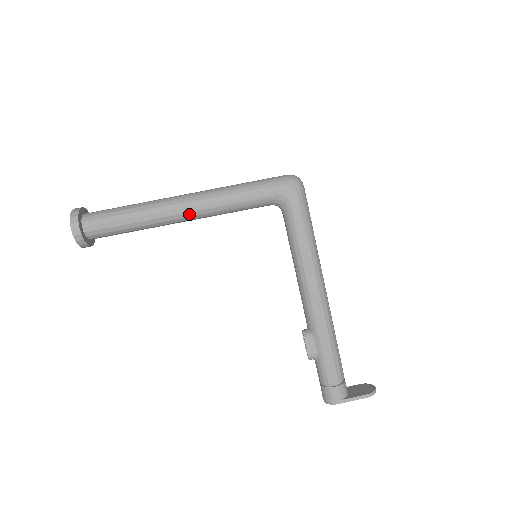
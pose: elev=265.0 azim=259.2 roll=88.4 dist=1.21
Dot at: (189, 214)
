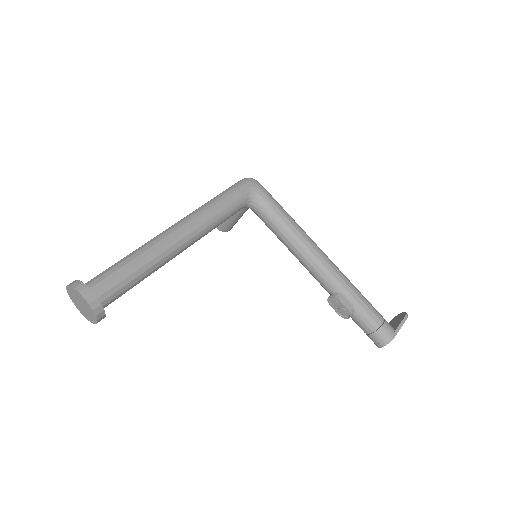
Dot at: (188, 237)
